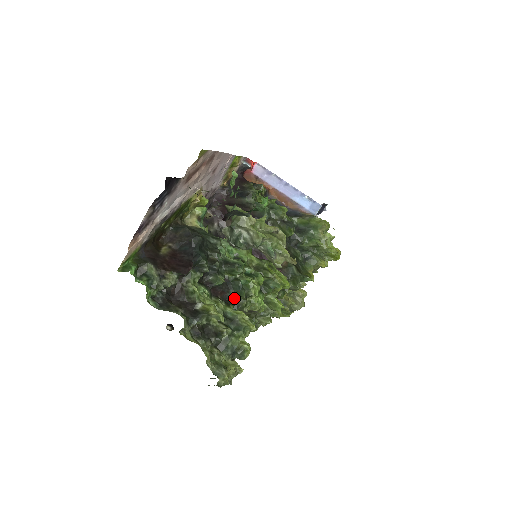
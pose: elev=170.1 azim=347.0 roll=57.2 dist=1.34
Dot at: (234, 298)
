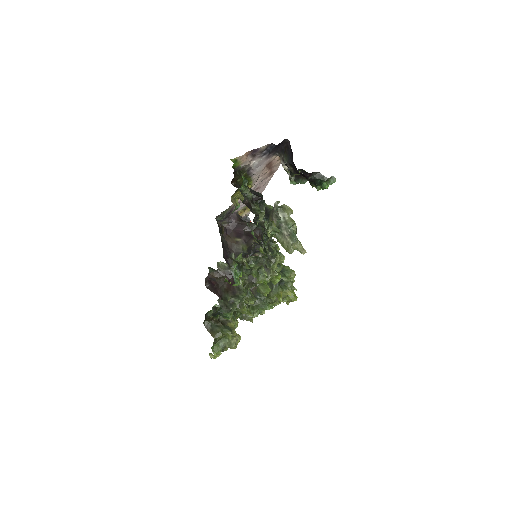
Dot at: (264, 247)
